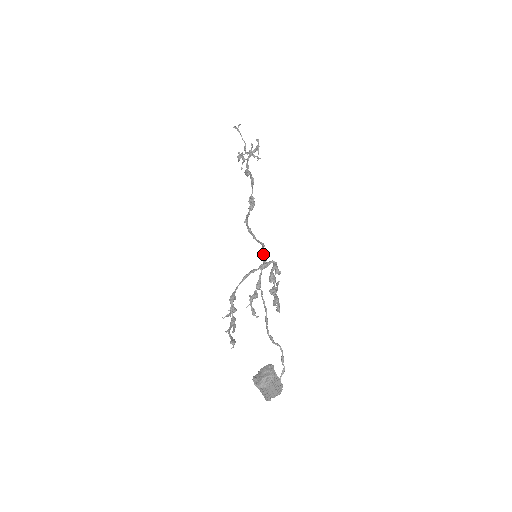
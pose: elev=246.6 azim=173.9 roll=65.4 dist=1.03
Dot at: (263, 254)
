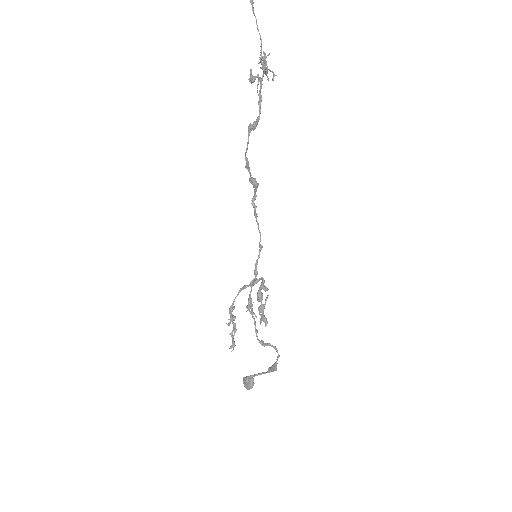
Dot at: (257, 263)
